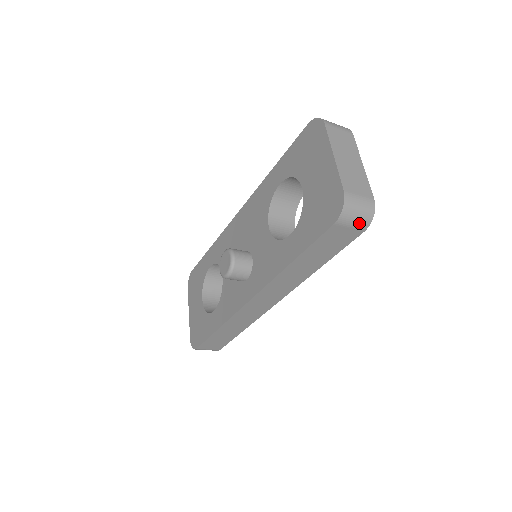
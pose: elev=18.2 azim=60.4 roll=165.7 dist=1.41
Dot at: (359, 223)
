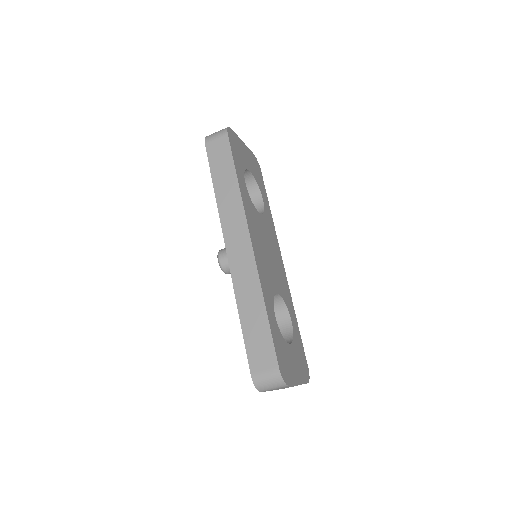
Dot at: (220, 134)
